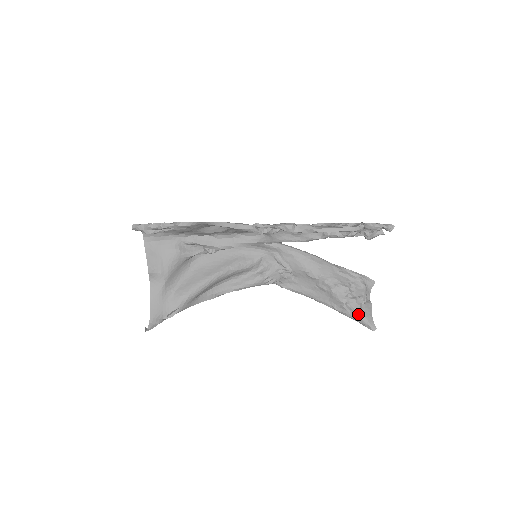
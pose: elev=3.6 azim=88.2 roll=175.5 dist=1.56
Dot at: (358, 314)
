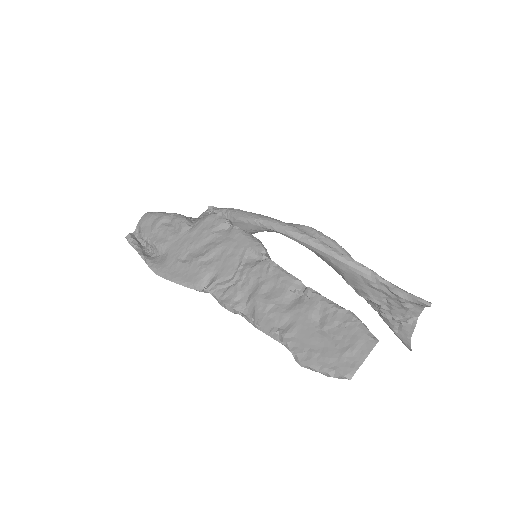
Dot at: (392, 330)
